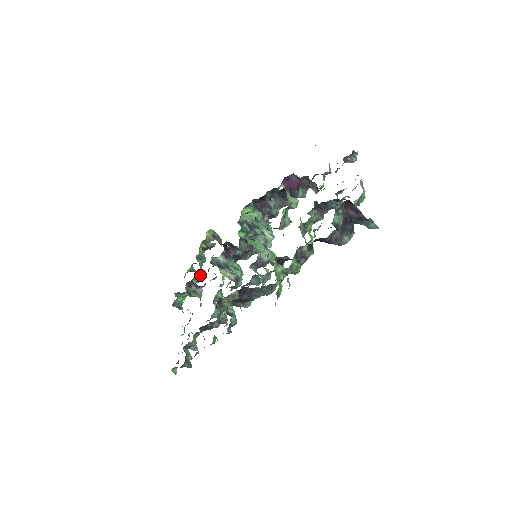
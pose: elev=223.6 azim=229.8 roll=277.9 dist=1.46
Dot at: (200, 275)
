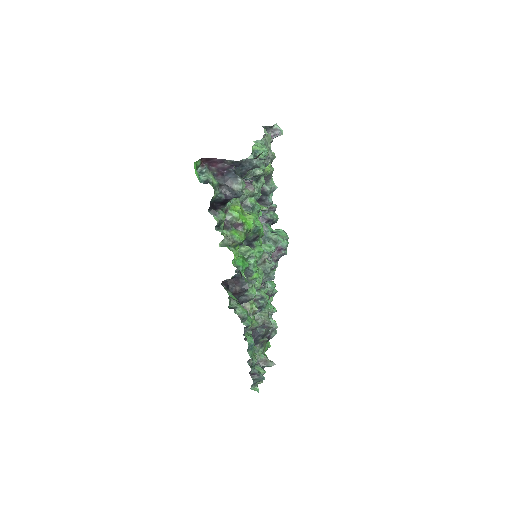
Dot at: occluded
